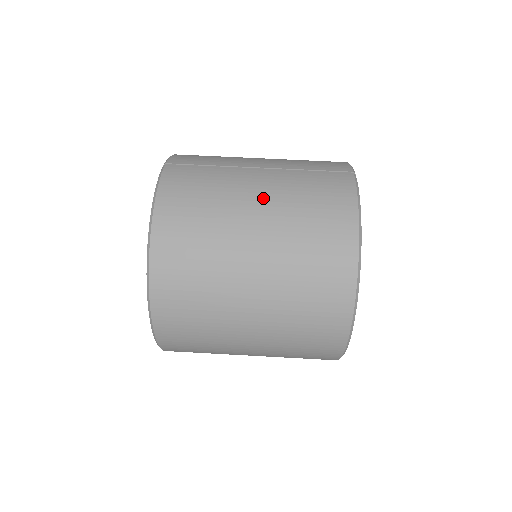
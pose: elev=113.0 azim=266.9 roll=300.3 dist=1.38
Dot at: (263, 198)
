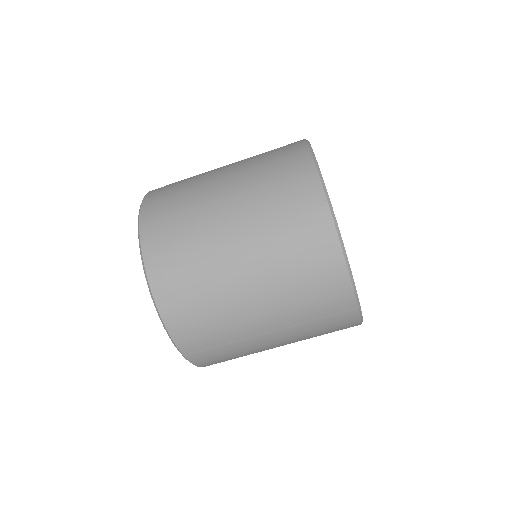
Dot at: occluded
